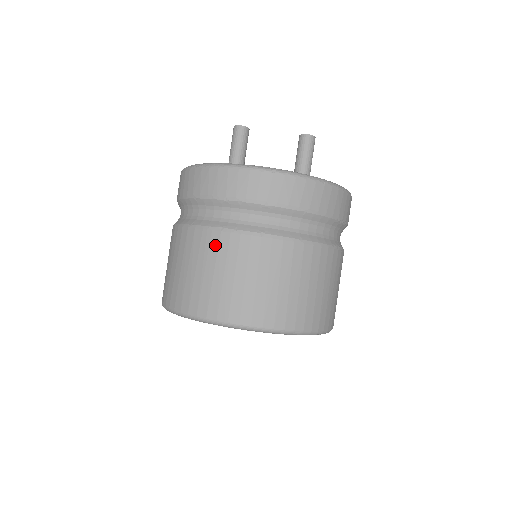
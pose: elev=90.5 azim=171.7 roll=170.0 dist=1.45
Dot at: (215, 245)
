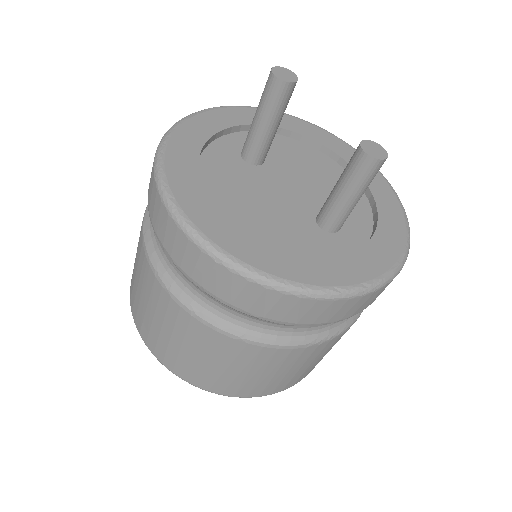
Dot at: (150, 283)
